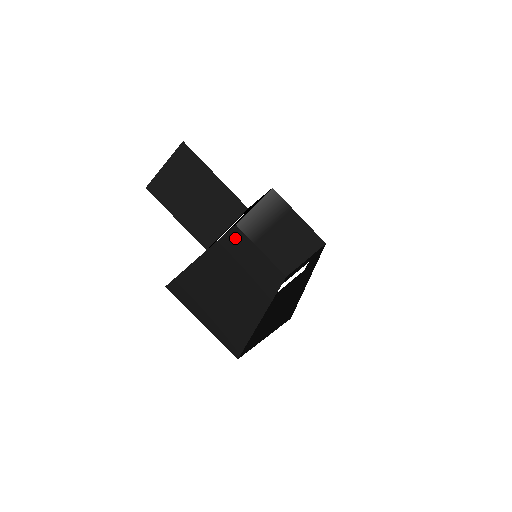
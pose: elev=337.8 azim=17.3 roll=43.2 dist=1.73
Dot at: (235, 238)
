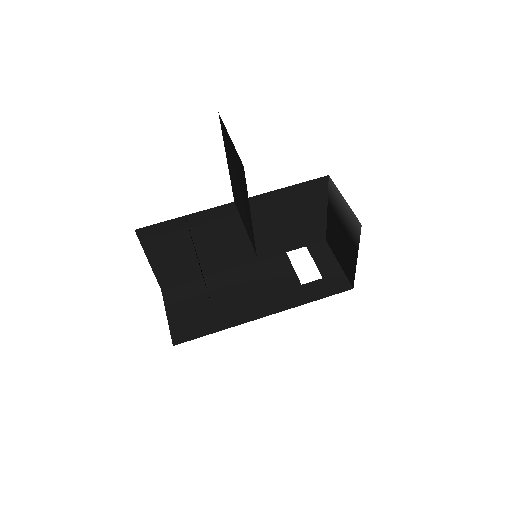
Dot at: (303, 192)
